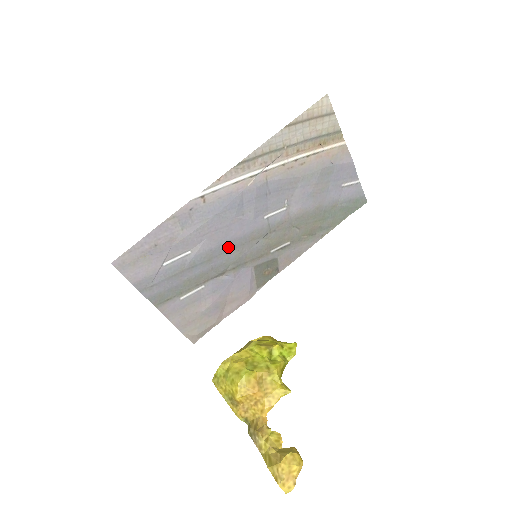
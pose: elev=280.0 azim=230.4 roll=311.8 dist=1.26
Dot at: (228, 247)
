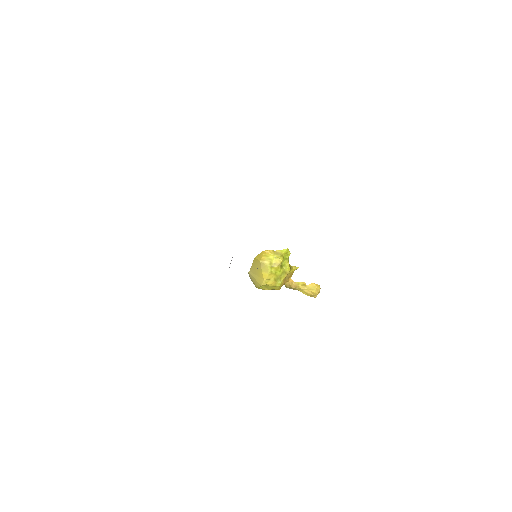
Dot at: occluded
